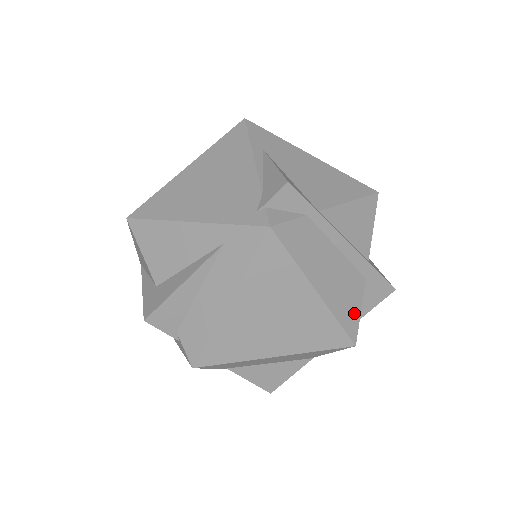
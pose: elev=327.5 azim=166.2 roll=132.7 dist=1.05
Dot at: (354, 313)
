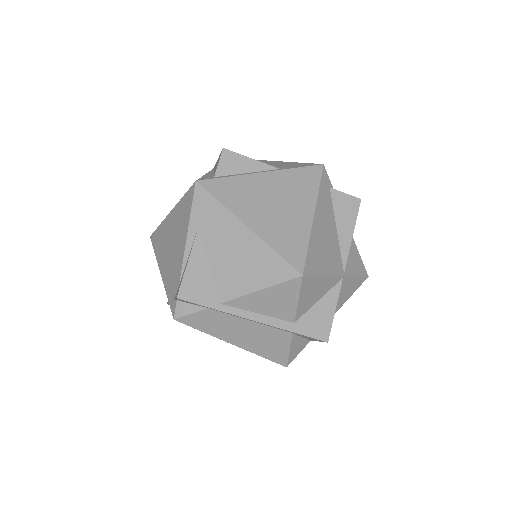
Dot at: (281, 352)
